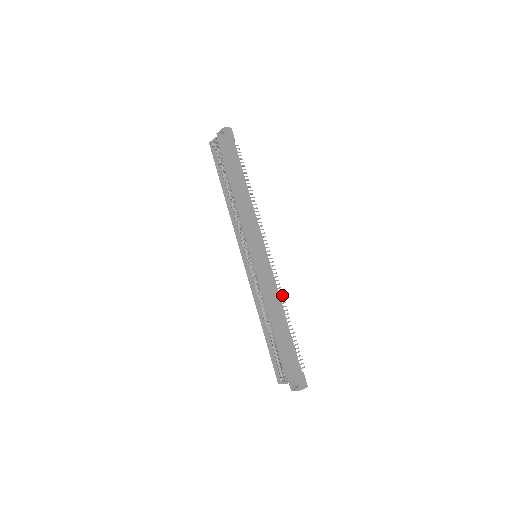
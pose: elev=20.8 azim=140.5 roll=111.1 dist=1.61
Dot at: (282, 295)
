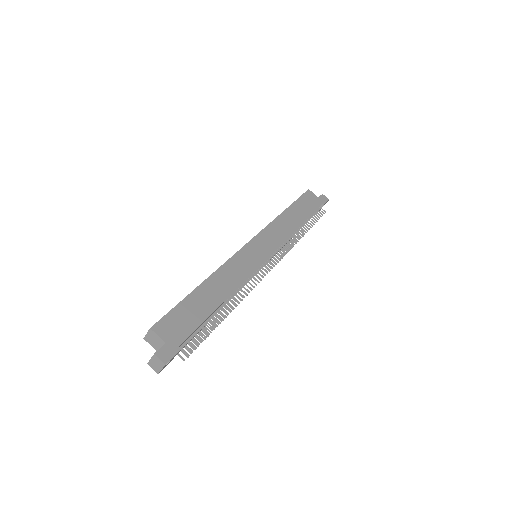
Dot at: (245, 293)
